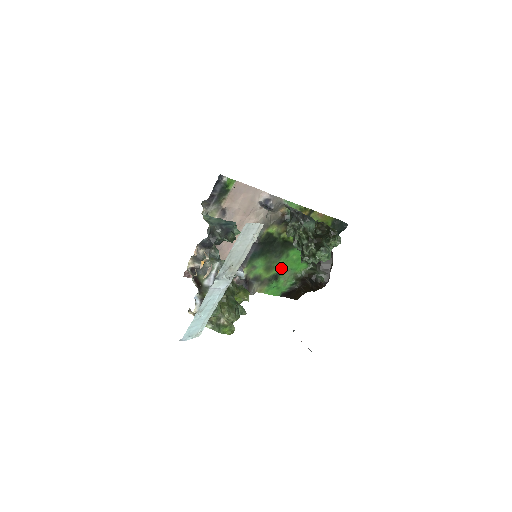
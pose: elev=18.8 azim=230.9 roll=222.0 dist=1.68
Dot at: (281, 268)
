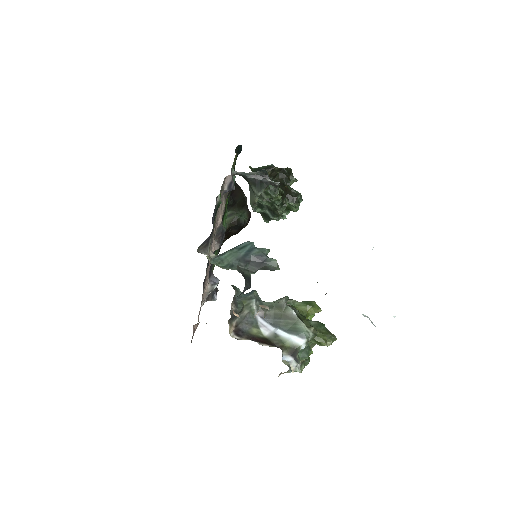
Dot at: occluded
